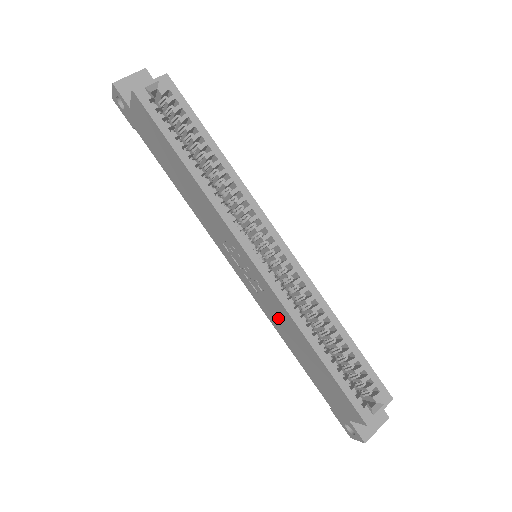
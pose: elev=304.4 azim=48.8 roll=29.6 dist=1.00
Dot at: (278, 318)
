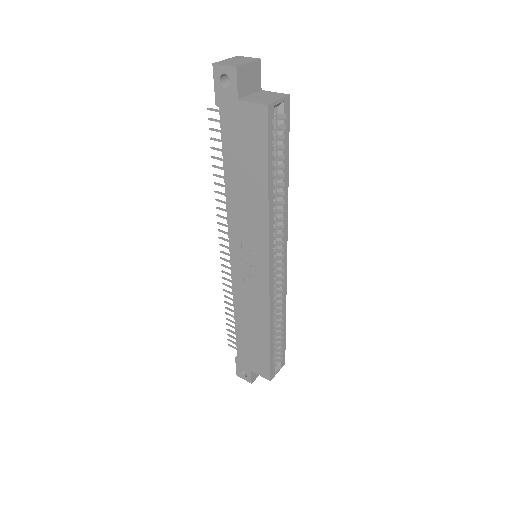
Dot at: (249, 304)
